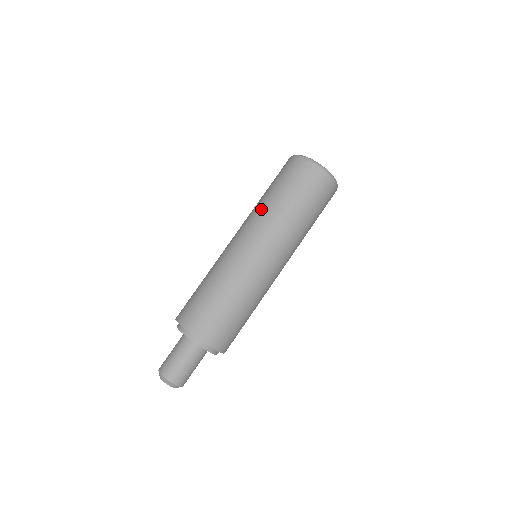
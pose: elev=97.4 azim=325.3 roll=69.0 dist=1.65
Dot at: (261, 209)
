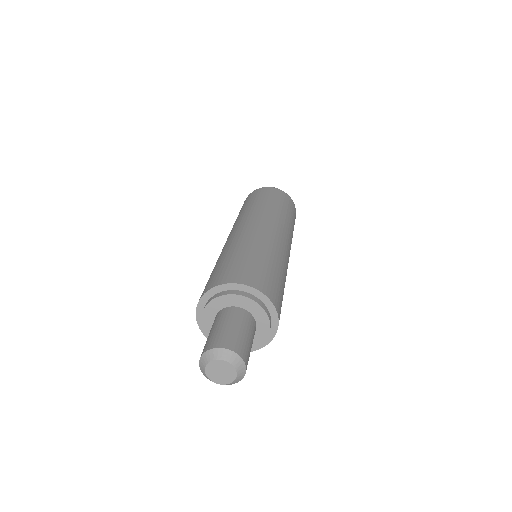
Dot at: occluded
